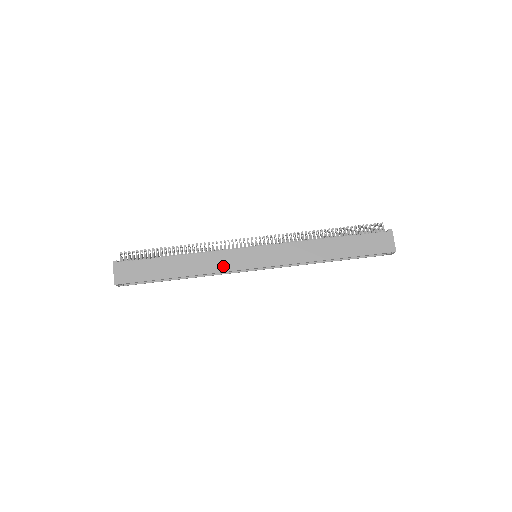
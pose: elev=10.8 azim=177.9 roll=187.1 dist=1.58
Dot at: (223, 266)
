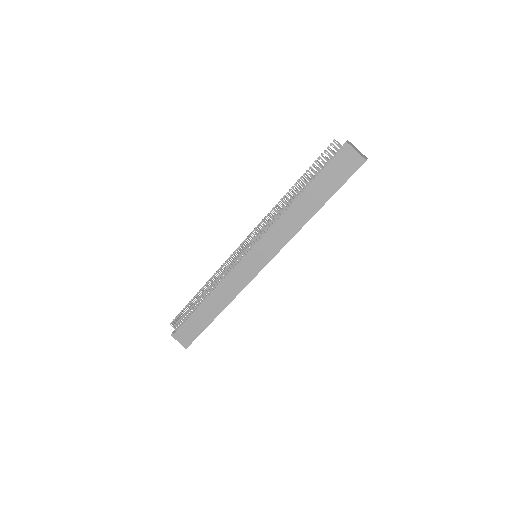
Dot at: (239, 285)
